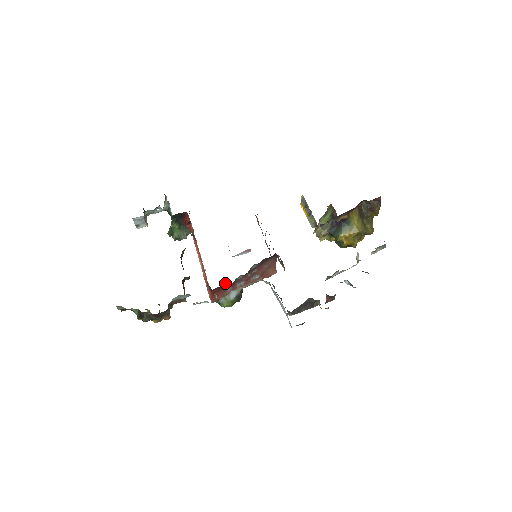
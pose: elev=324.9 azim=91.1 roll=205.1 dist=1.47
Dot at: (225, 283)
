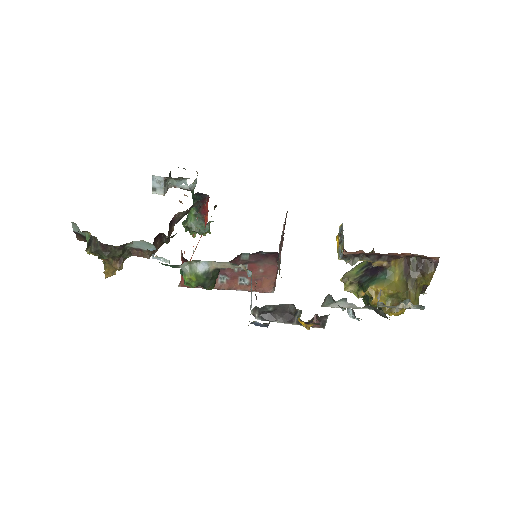
Dot at: occluded
